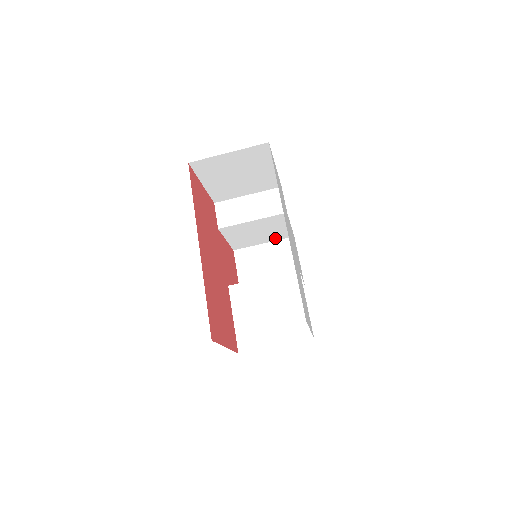
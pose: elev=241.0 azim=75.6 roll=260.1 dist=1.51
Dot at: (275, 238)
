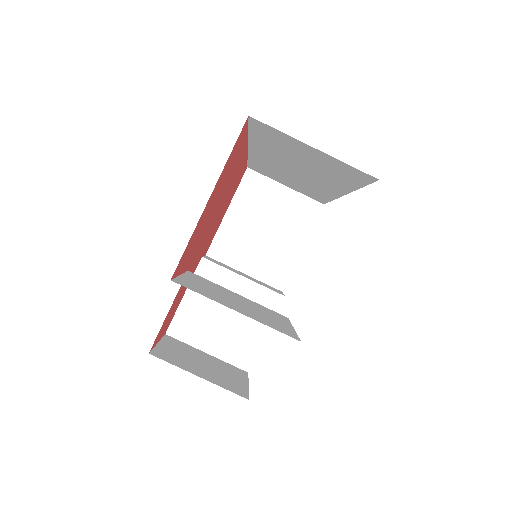
Dot at: (228, 353)
